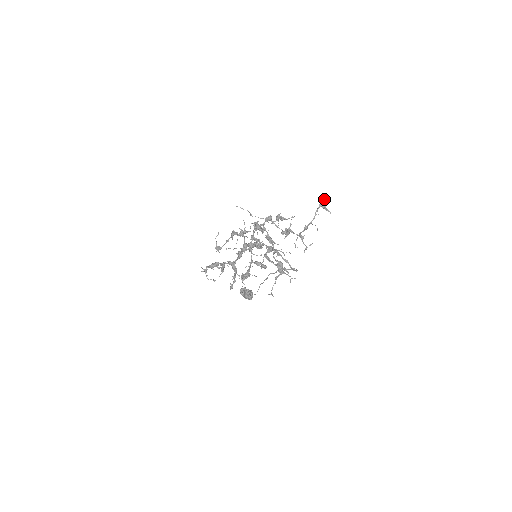
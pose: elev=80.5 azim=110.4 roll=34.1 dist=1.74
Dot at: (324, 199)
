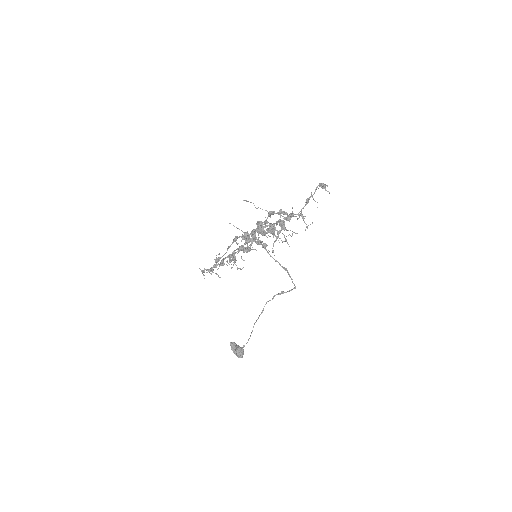
Dot at: (323, 183)
